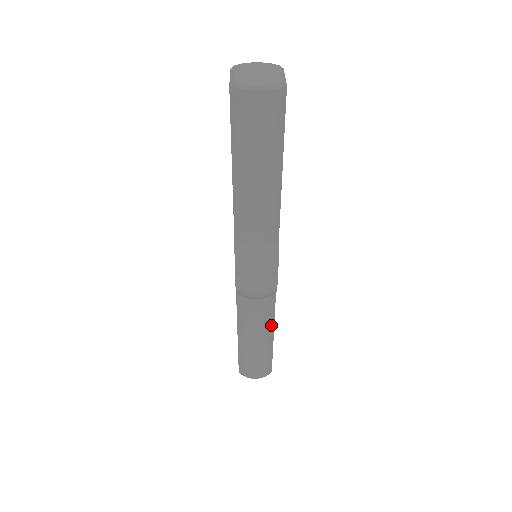
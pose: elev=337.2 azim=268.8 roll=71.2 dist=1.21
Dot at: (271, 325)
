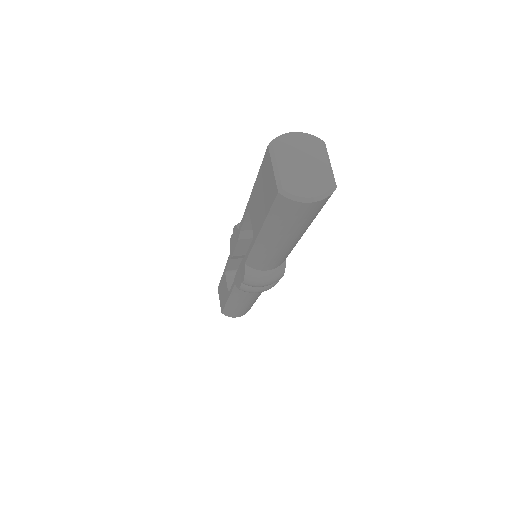
Dot at: (260, 294)
